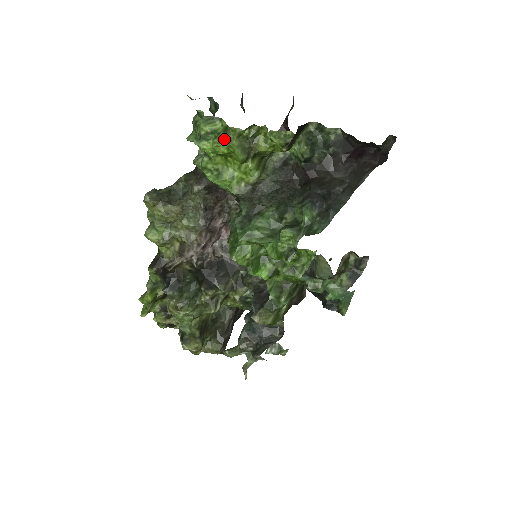
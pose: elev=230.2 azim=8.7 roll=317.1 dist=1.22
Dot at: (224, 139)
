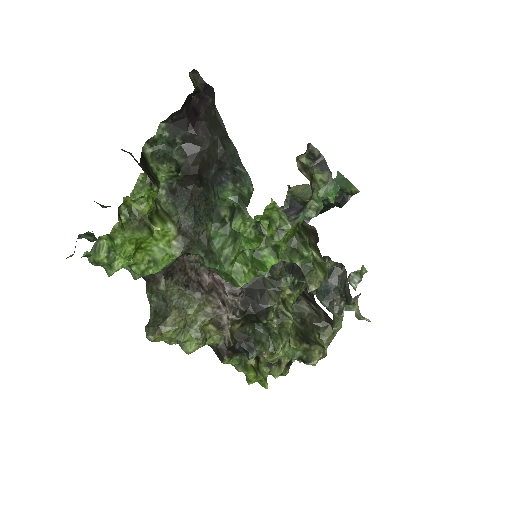
Dot at: (119, 244)
